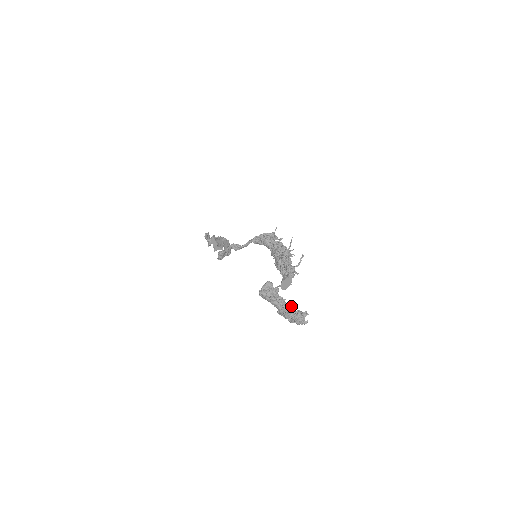
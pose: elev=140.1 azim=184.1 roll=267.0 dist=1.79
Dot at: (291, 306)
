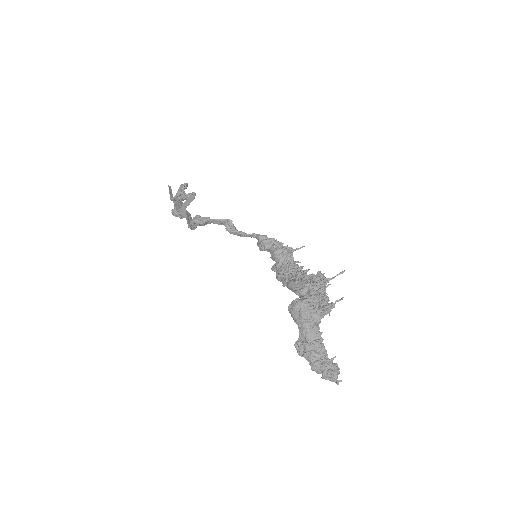
Dot at: (324, 347)
